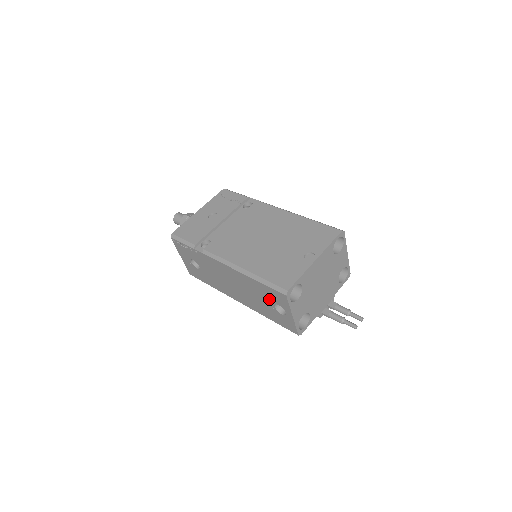
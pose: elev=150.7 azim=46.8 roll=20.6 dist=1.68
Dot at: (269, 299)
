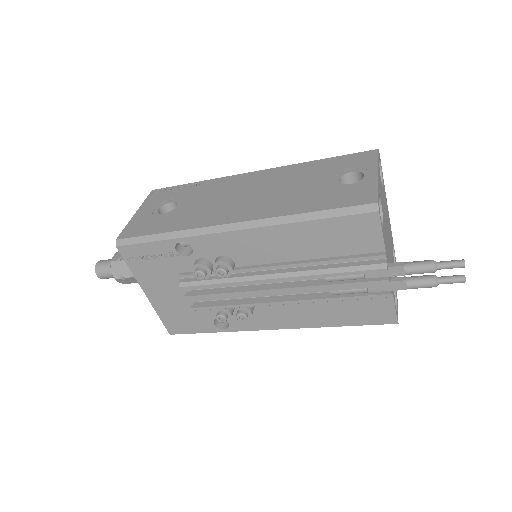
Dot at: (333, 173)
